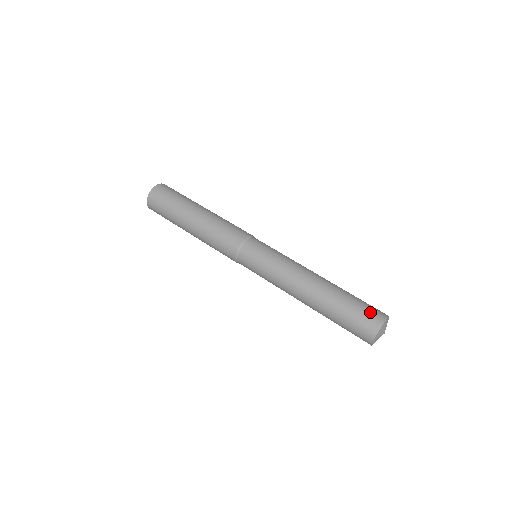
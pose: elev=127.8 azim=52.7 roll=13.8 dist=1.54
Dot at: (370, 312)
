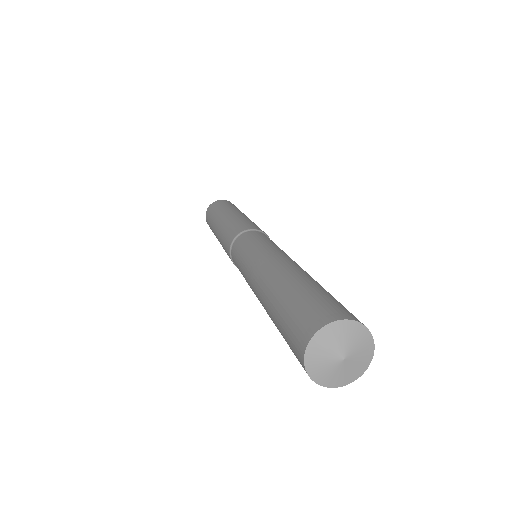
Dot at: (344, 307)
